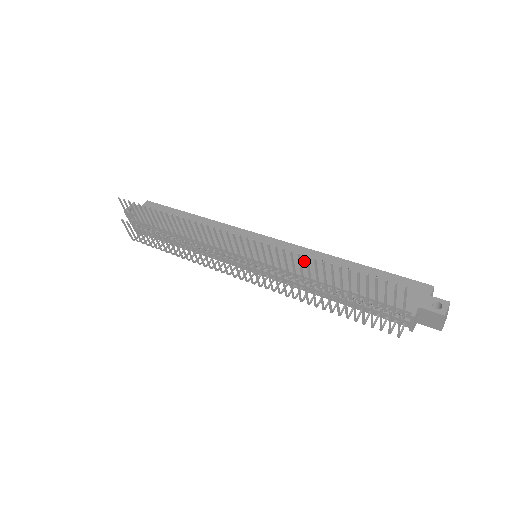
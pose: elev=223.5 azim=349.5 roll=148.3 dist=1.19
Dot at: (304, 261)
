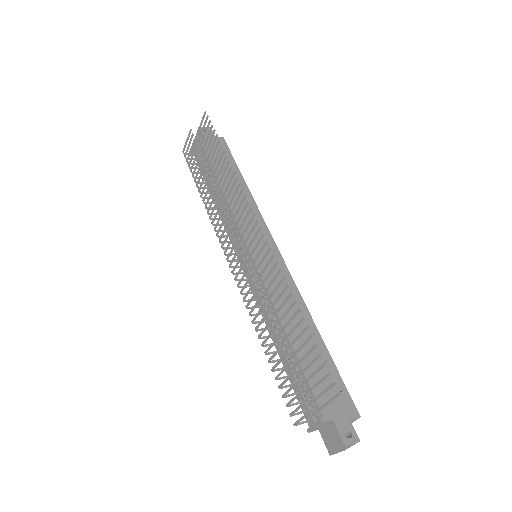
Dot at: (286, 296)
